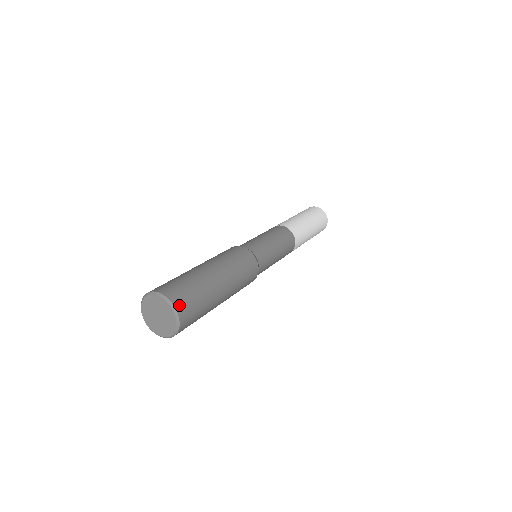
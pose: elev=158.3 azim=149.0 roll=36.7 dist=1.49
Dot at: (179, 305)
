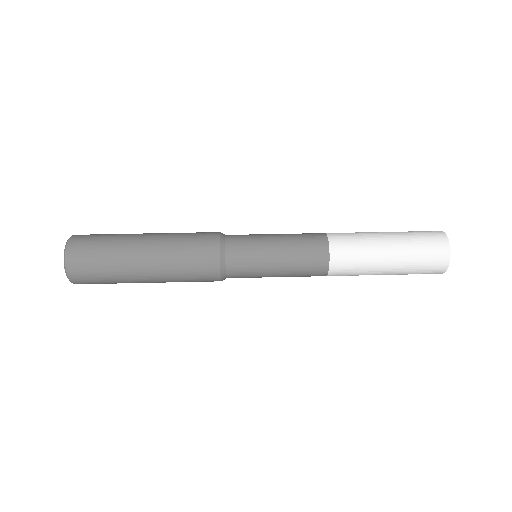
Dot at: (75, 278)
